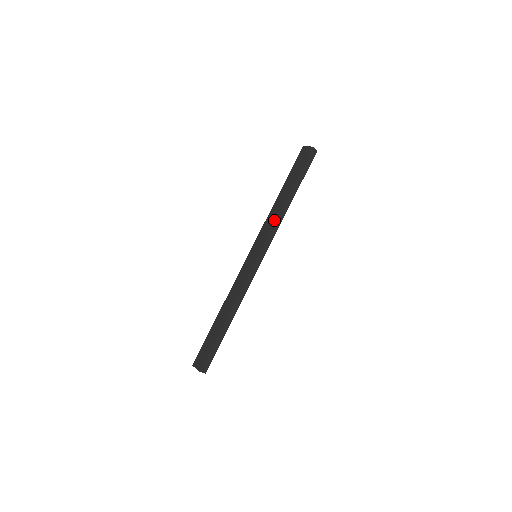
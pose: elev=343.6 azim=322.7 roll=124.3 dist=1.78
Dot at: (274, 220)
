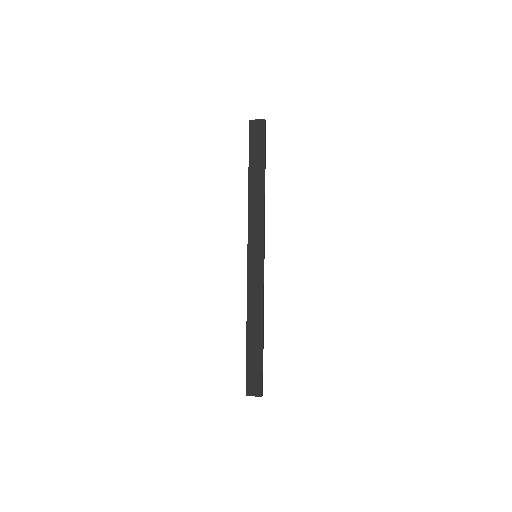
Dot at: (261, 212)
